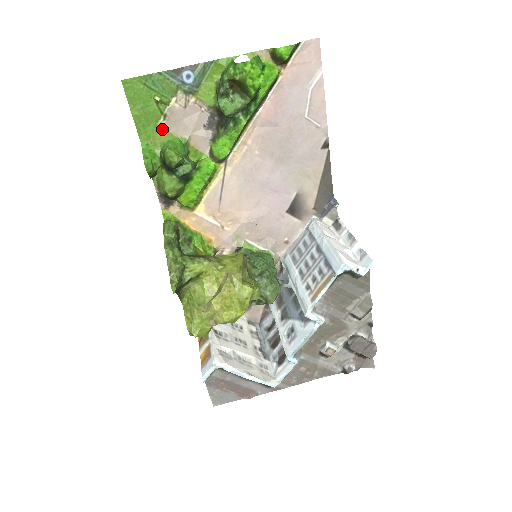
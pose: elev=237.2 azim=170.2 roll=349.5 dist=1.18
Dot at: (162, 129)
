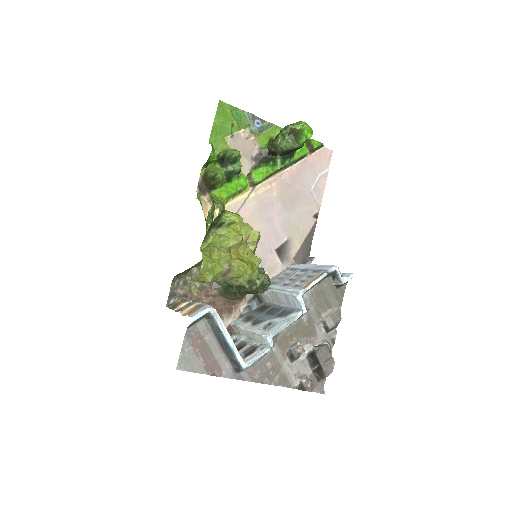
Dot at: (226, 142)
